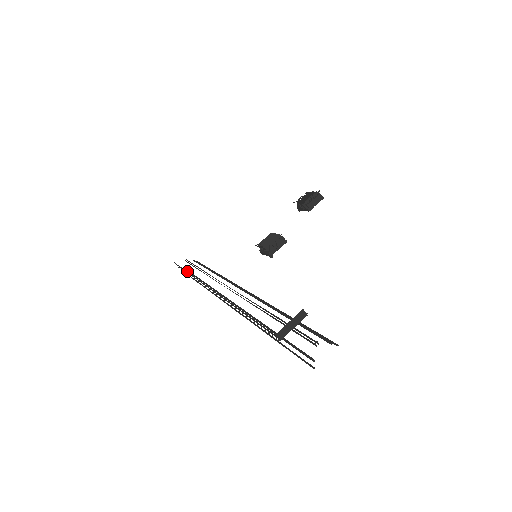
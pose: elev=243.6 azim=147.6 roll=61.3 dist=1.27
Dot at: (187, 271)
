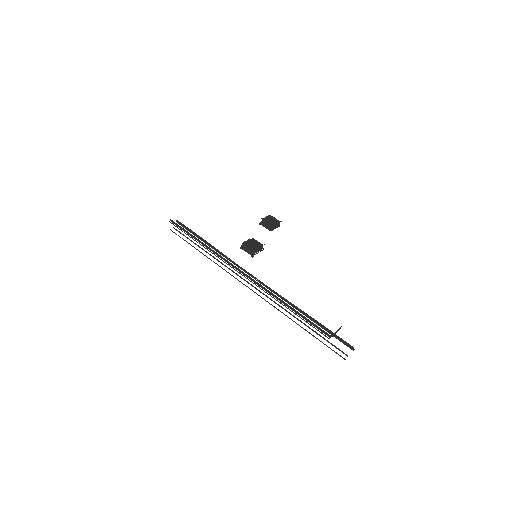
Dot at: (180, 233)
